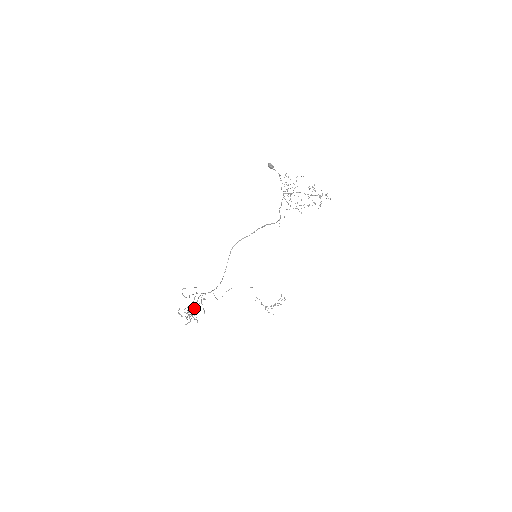
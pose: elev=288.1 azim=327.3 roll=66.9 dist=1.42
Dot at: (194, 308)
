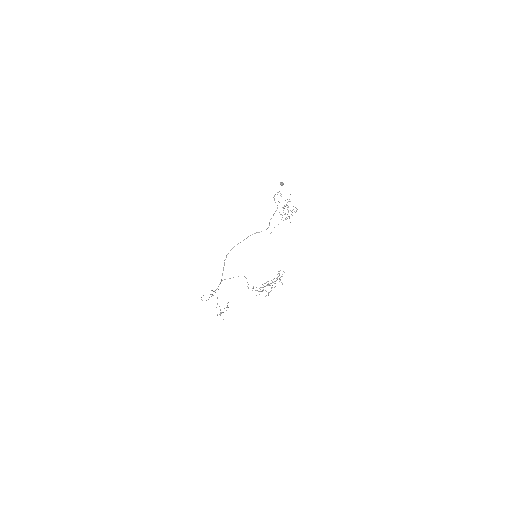
Dot at: occluded
